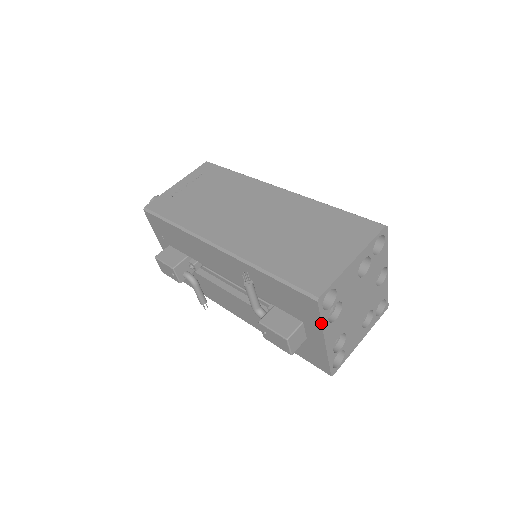
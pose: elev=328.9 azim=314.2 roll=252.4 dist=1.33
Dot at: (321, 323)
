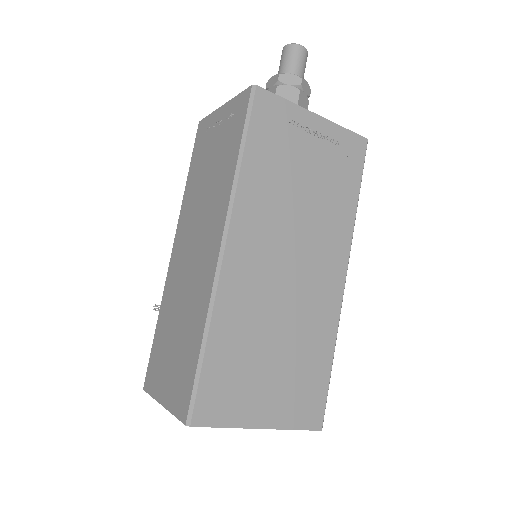
Dot at: occluded
